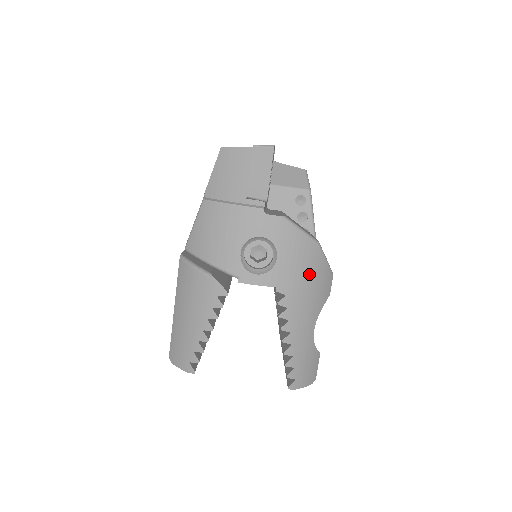
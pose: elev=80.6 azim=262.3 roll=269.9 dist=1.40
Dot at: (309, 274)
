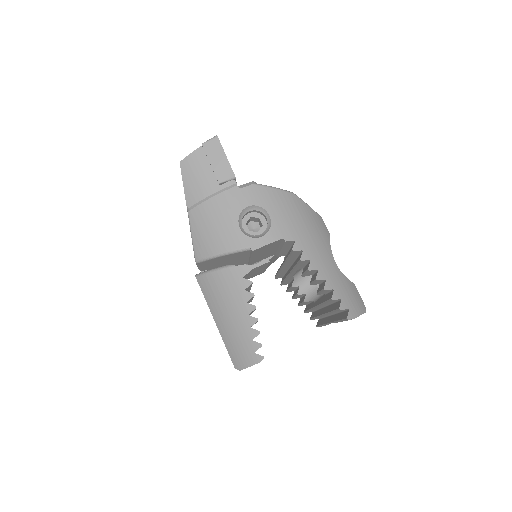
Dot at: (302, 218)
